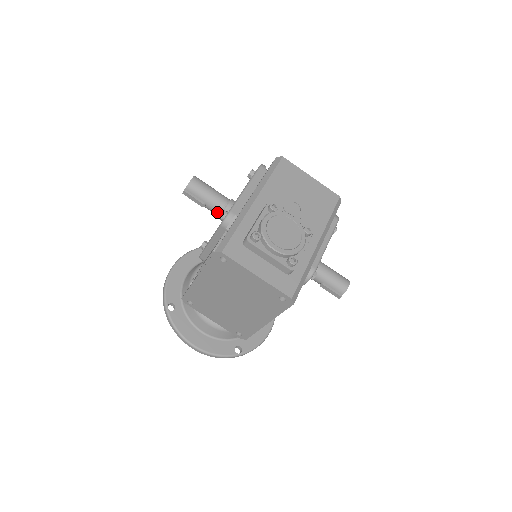
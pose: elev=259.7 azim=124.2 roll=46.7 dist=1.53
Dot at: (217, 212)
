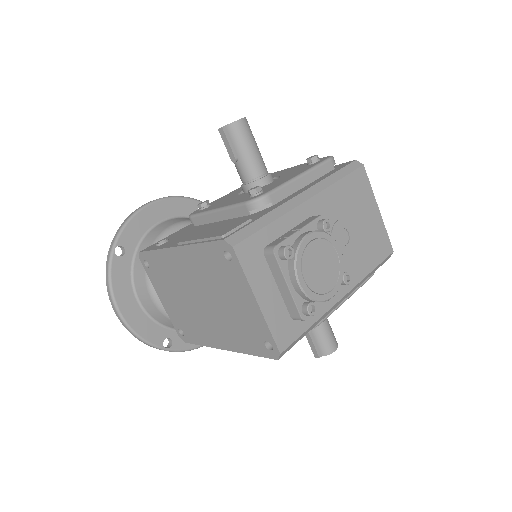
Dot at: (245, 178)
